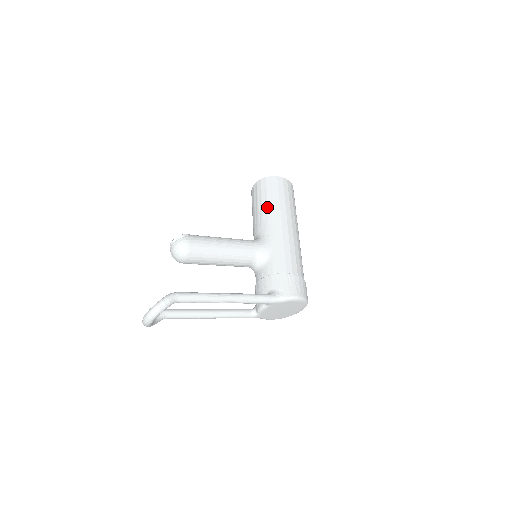
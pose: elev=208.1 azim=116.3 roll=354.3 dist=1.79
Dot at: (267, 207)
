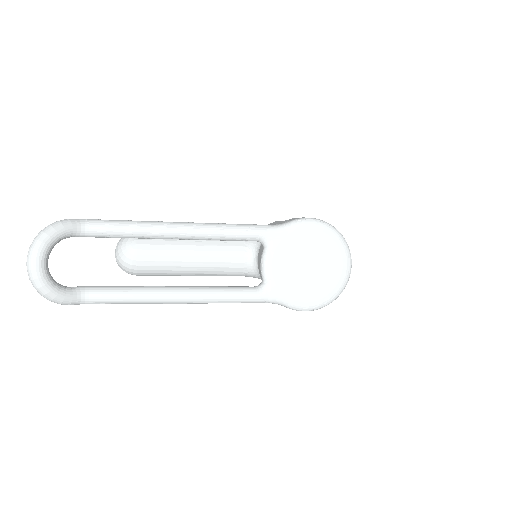
Dot at: occluded
